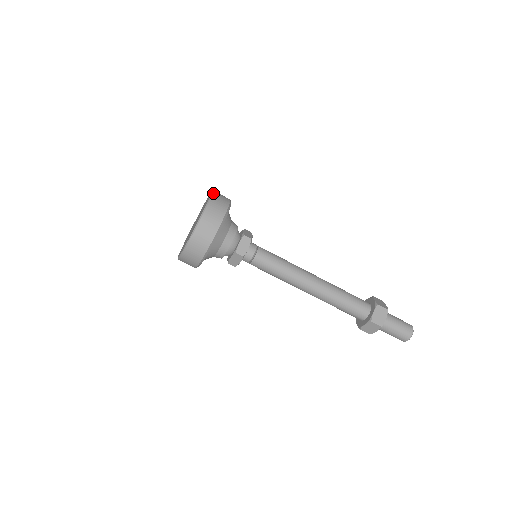
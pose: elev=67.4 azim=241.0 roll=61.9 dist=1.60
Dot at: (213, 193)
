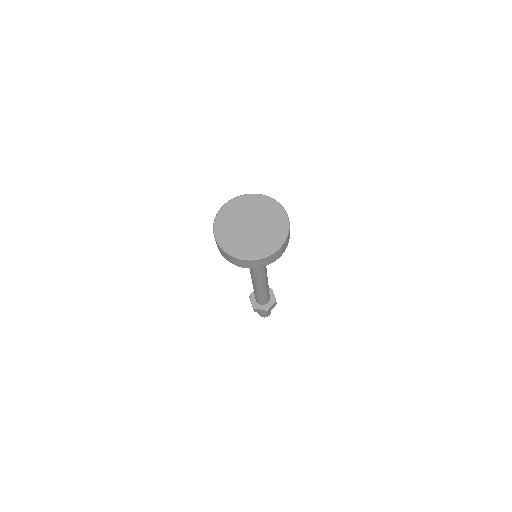
Dot at: (277, 251)
